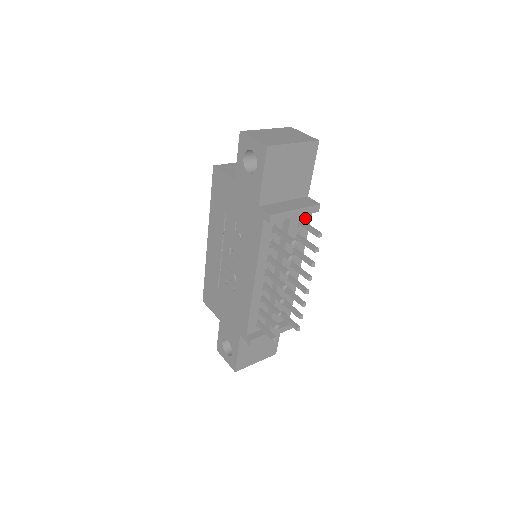
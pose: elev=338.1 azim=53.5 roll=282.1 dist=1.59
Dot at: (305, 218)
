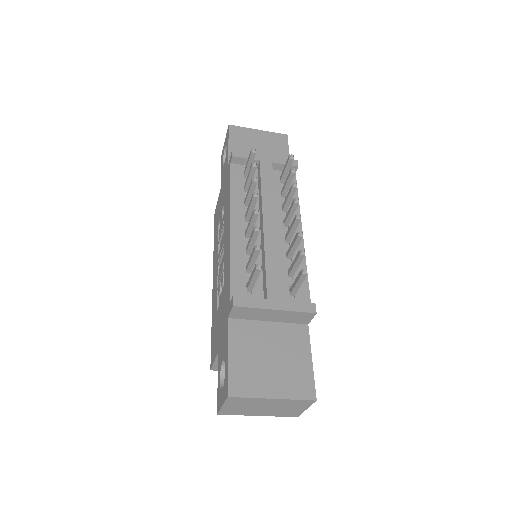
Dot at: occluded
